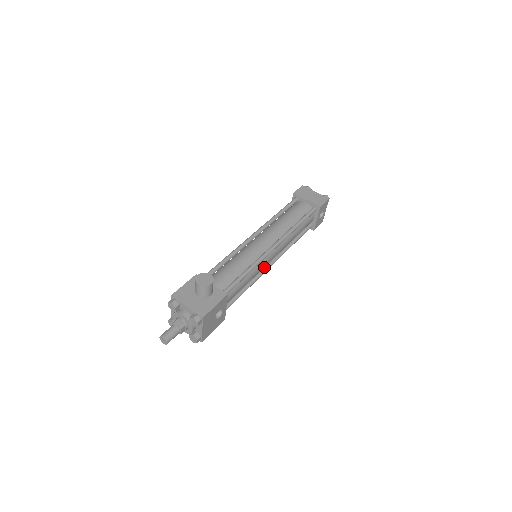
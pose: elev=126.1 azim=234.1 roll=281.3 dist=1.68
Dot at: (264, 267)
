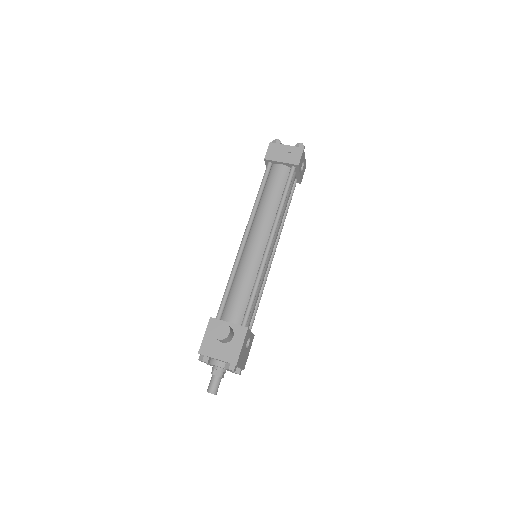
Dot at: occluded
